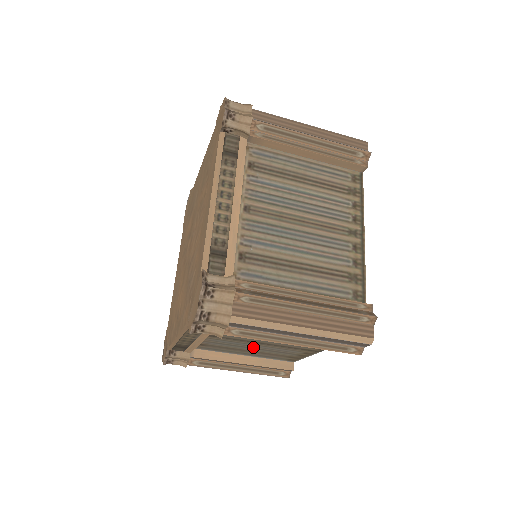
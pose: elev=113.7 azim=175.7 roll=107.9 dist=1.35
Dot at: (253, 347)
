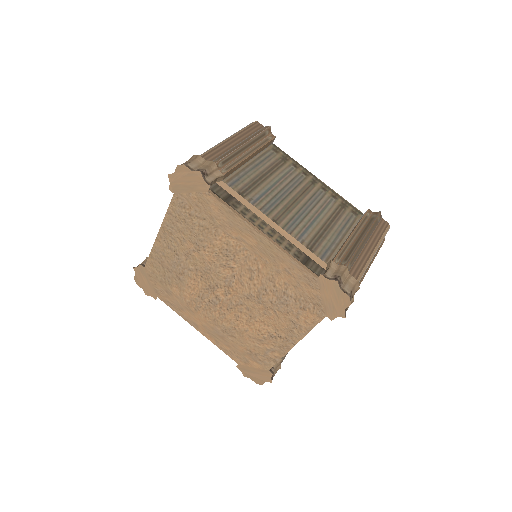
Dot at: occluded
